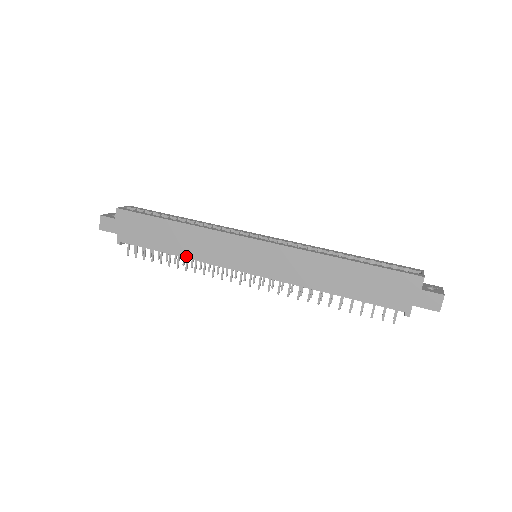
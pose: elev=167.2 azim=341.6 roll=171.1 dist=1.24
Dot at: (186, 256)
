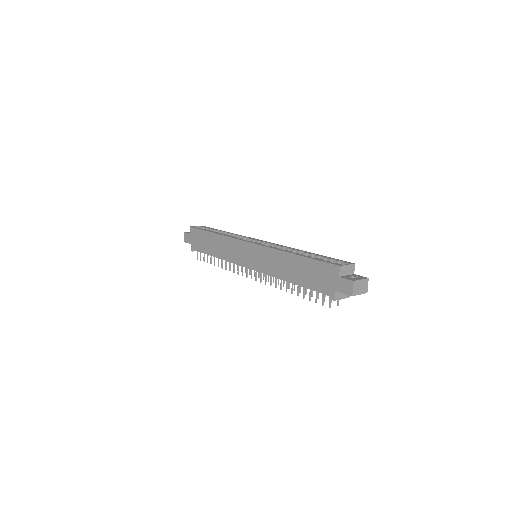
Dot at: (219, 257)
